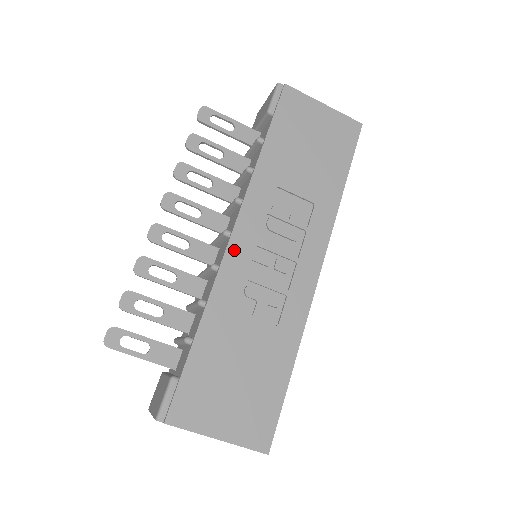
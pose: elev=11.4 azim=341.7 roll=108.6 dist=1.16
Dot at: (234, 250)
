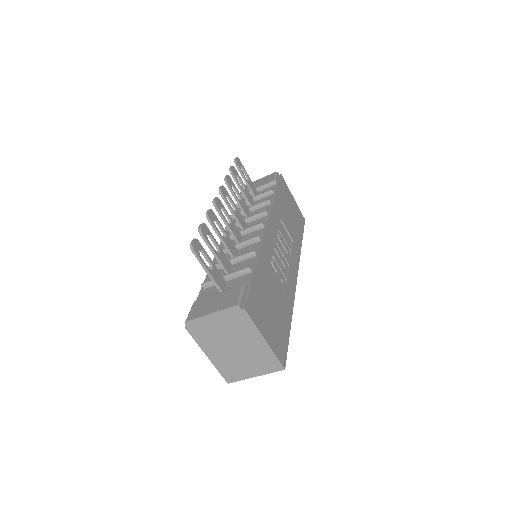
Dot at: (268, 235)
